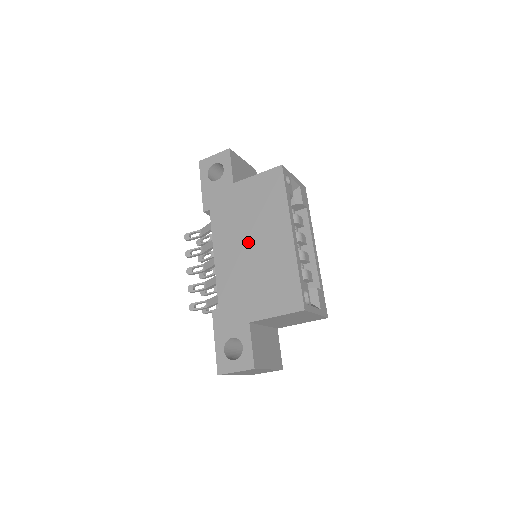
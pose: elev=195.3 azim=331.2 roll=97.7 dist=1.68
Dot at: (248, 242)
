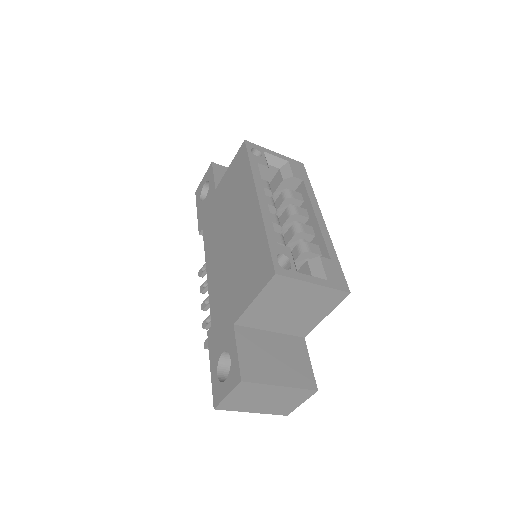
Dot at: (227, 236)
